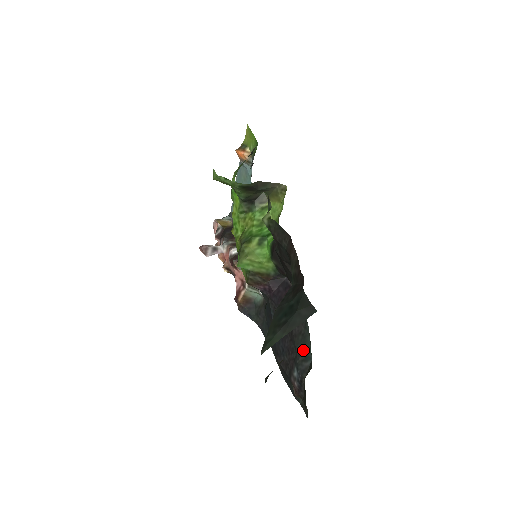
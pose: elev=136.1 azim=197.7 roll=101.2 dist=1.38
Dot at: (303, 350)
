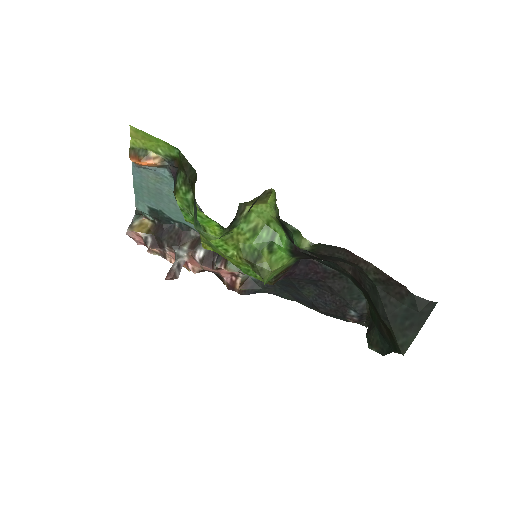
Dot at: (353, 297)
